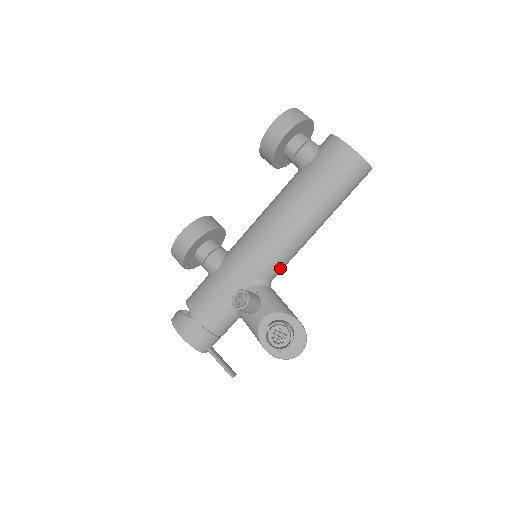
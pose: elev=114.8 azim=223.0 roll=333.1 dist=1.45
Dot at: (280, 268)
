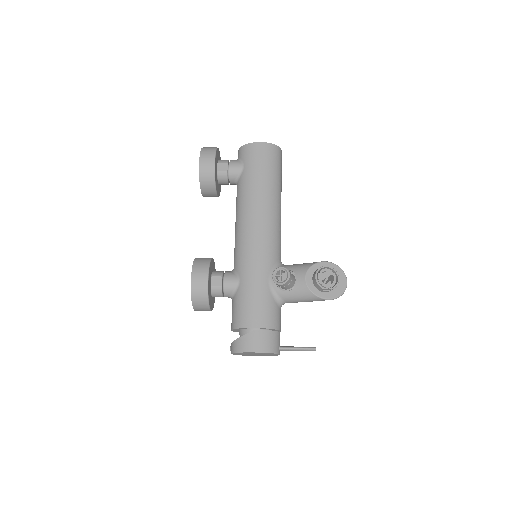
Dot at: (280, 249)
